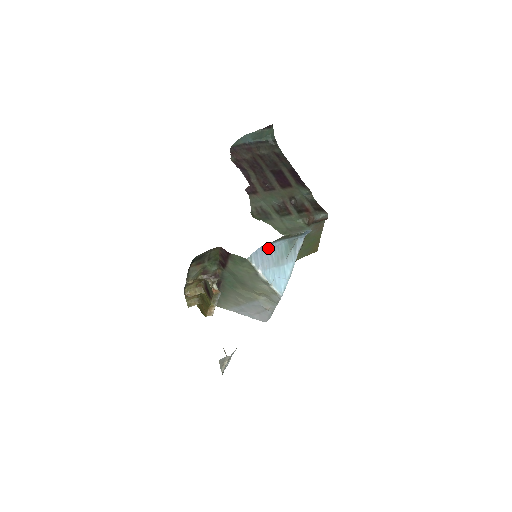
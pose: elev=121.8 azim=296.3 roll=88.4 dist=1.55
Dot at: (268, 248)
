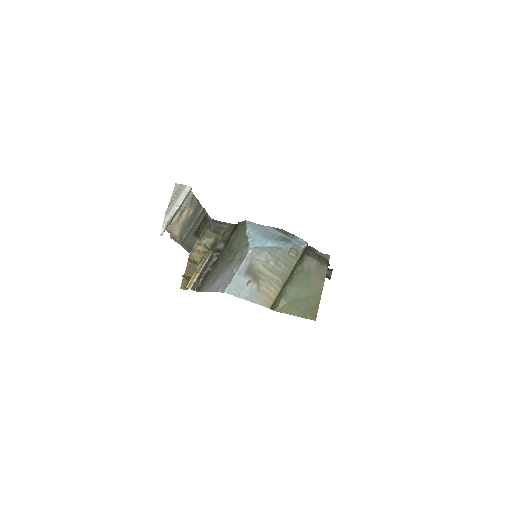
Dot at: (266, 229)
